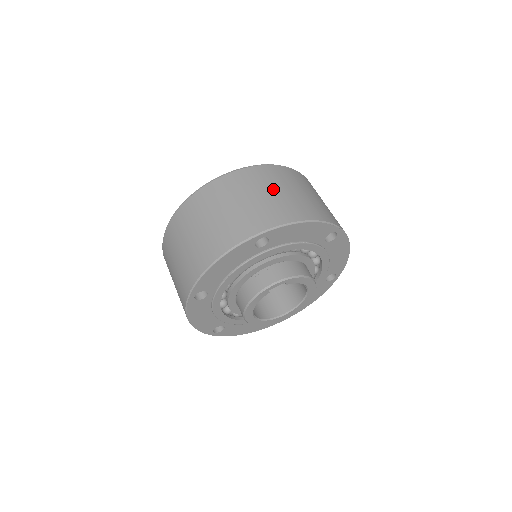
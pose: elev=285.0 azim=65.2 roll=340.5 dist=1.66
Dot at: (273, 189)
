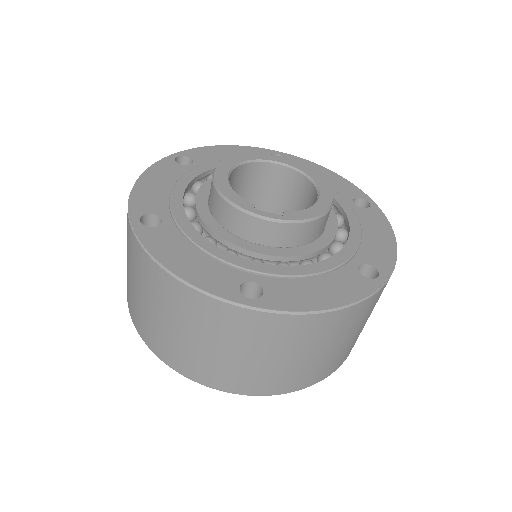
Dot at: (293, 354)
